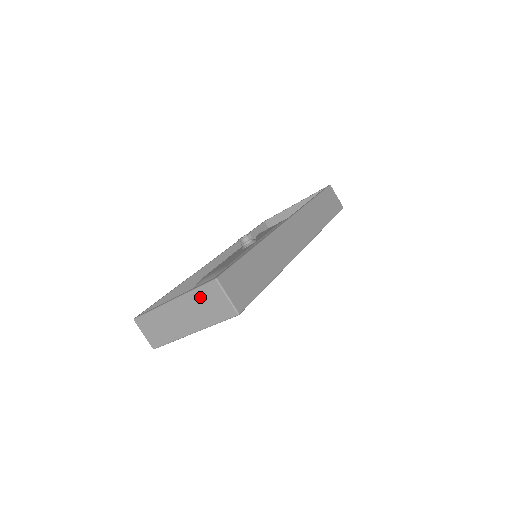
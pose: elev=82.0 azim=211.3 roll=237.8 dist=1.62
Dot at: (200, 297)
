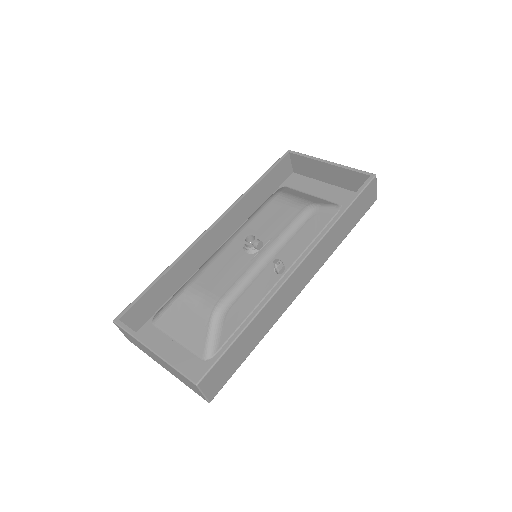
Dot at: (178, 374)
